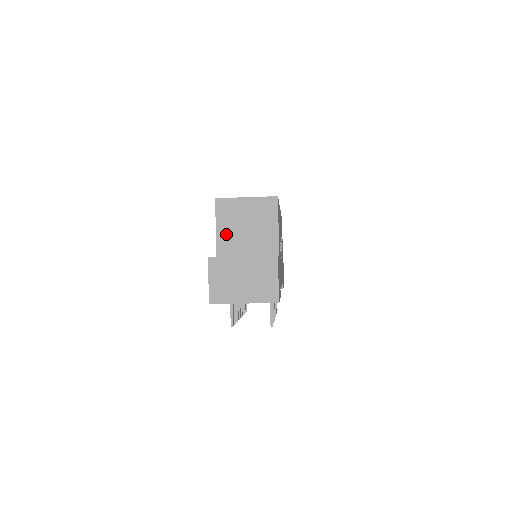
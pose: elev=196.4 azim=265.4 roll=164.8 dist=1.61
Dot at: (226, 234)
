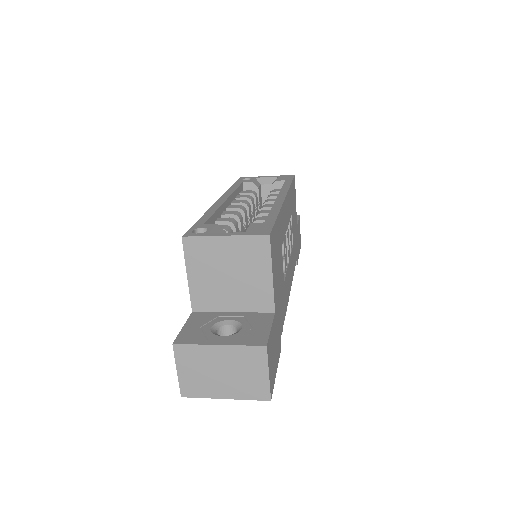
Dot at: (202, 284)
